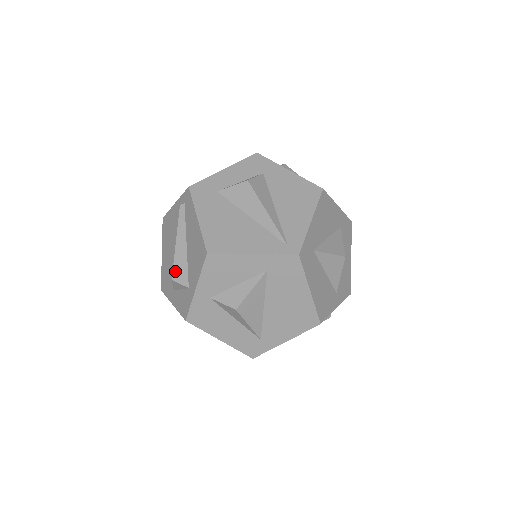
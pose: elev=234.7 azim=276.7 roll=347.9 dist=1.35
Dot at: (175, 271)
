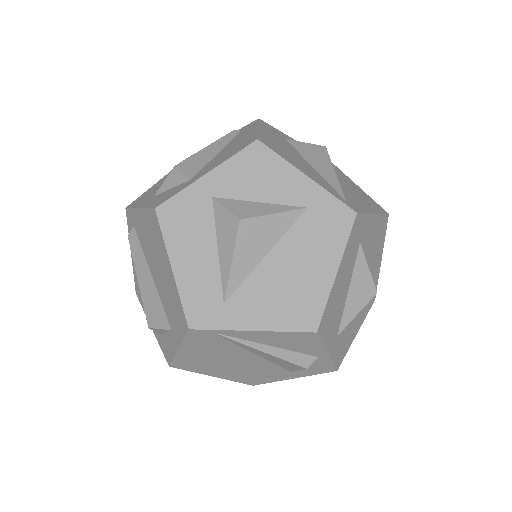
Dot at: (185, 162)
